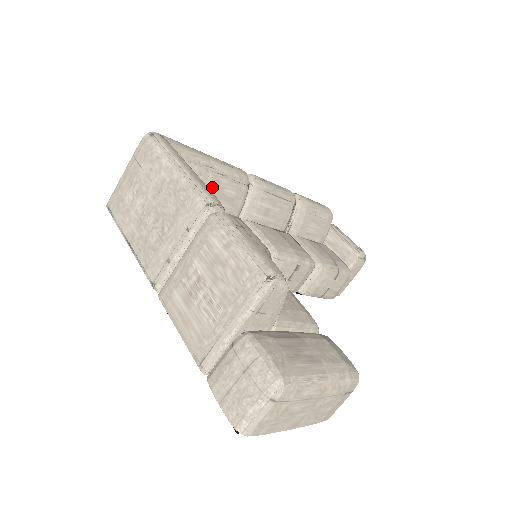
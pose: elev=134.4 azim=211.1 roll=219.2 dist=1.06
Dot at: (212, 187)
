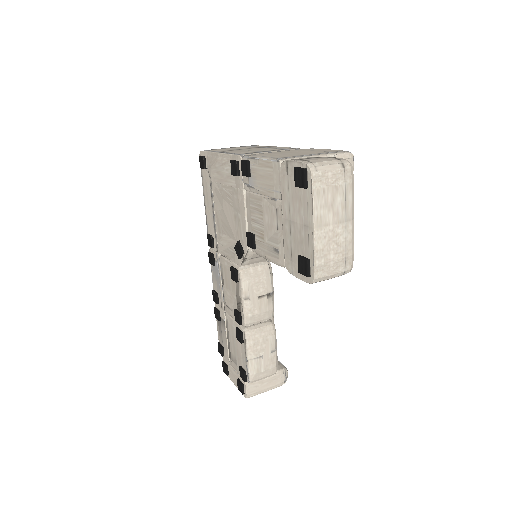
Dot at: occluded
